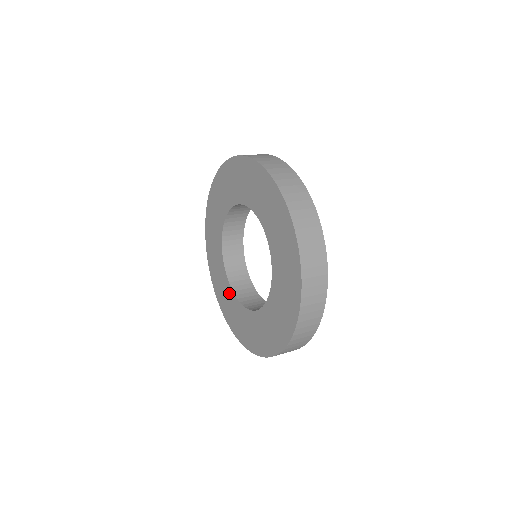
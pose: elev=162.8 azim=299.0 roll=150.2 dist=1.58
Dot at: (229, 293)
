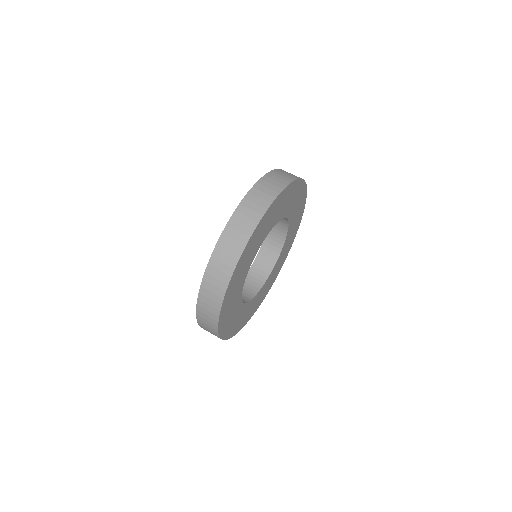
Dot at: occluded
